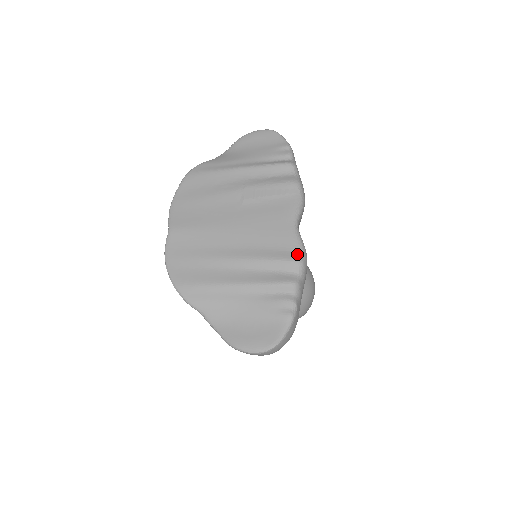
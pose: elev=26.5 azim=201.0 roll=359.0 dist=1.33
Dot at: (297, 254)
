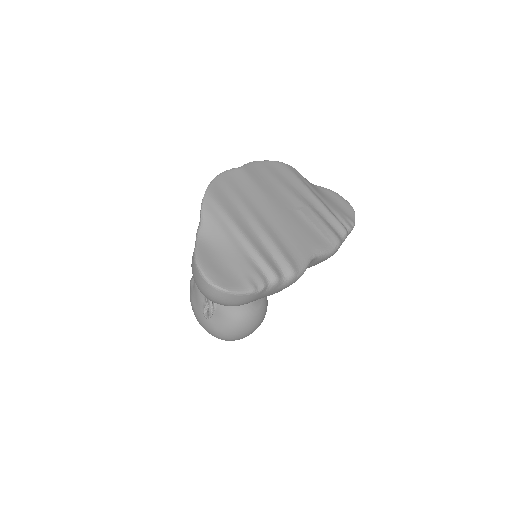
Dot at: (297, 268)
